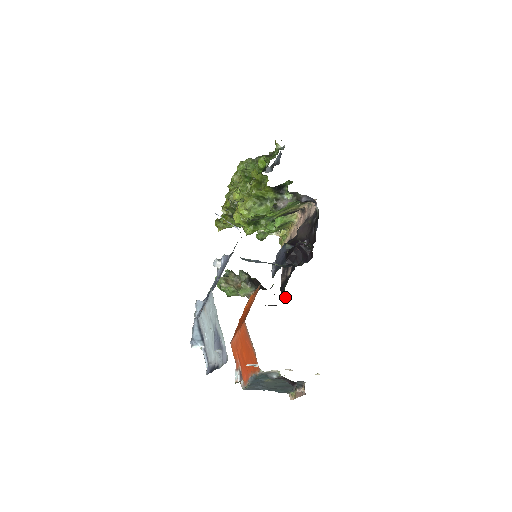
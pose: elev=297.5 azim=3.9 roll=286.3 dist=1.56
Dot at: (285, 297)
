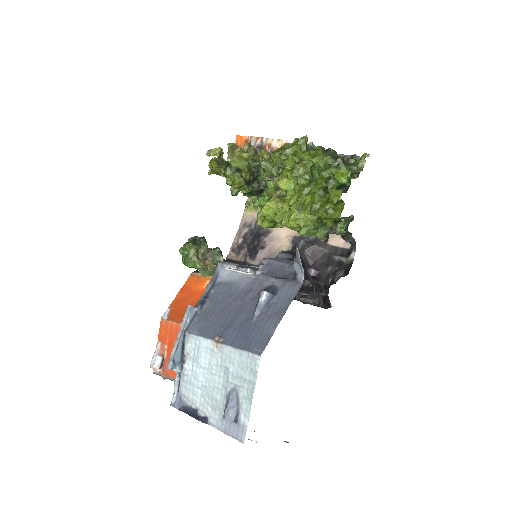
Dot at: occluded
